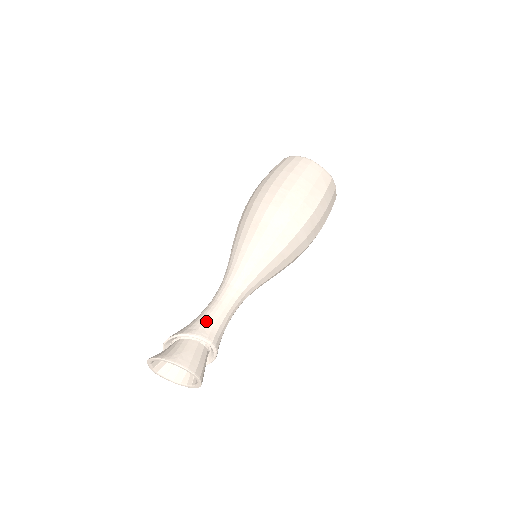
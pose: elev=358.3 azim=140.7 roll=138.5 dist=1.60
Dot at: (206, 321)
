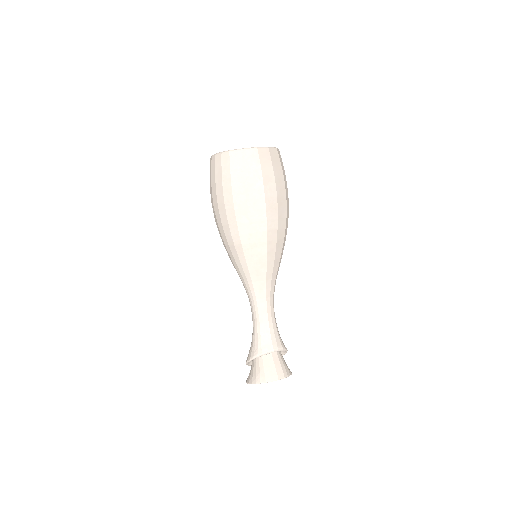
Dot at: (258, 339)
